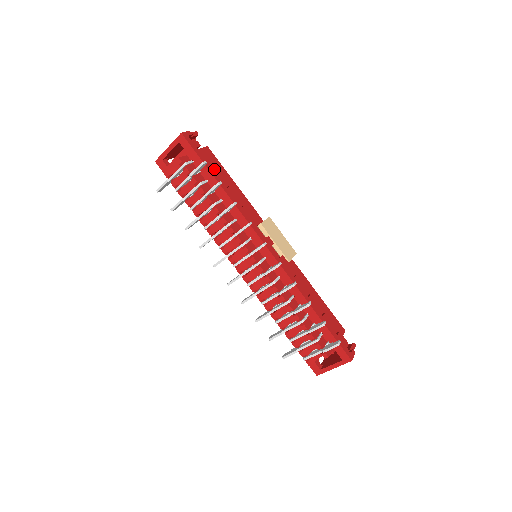
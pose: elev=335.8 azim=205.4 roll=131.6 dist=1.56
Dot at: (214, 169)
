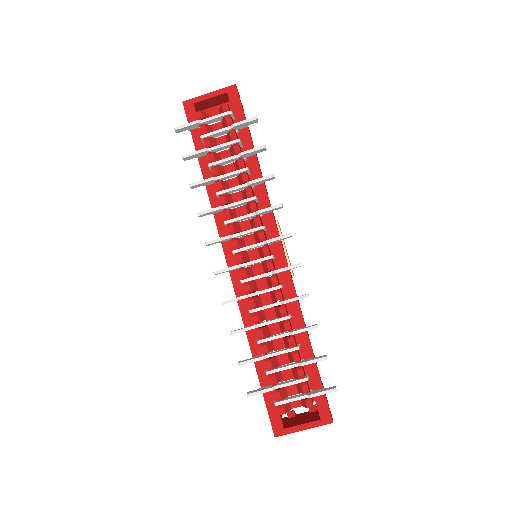
Dot at: occluded
